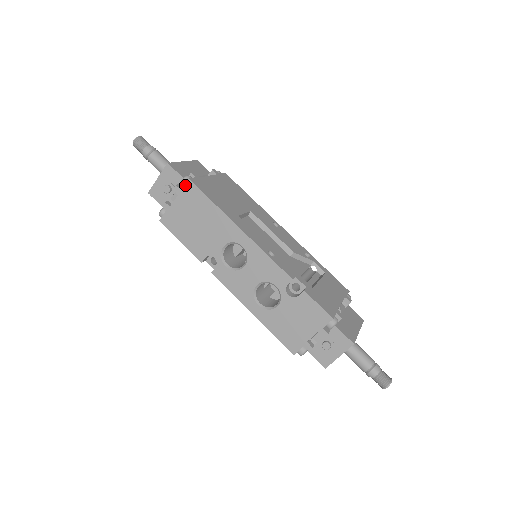
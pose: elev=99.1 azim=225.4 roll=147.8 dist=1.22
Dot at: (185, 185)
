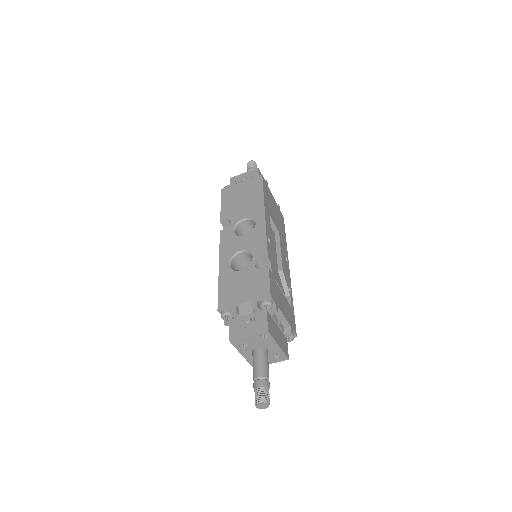
Dot at: (257, 177)
